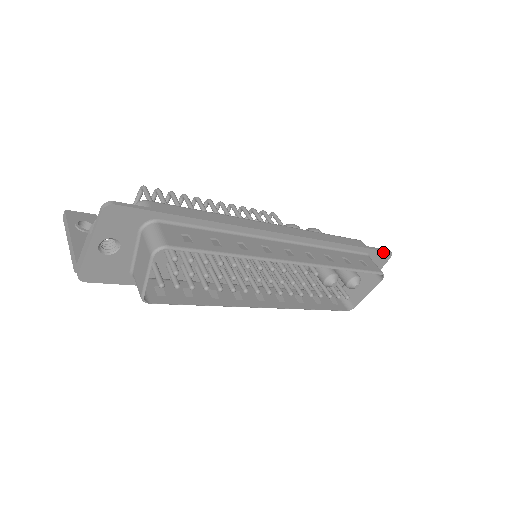
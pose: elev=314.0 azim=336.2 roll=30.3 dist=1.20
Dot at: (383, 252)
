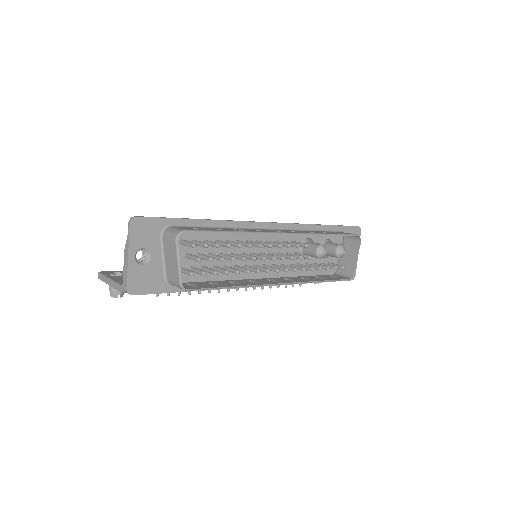
Dot at: (352, 227)
